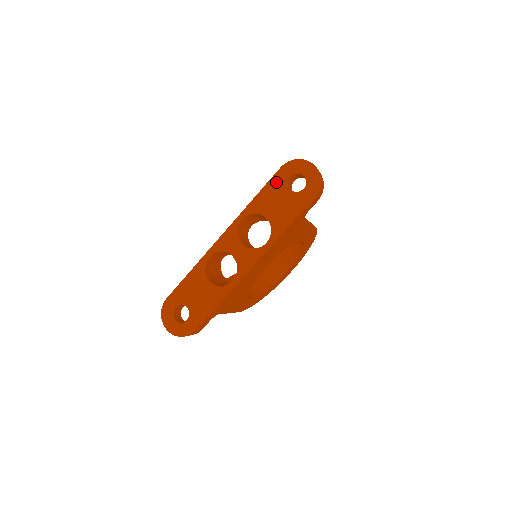
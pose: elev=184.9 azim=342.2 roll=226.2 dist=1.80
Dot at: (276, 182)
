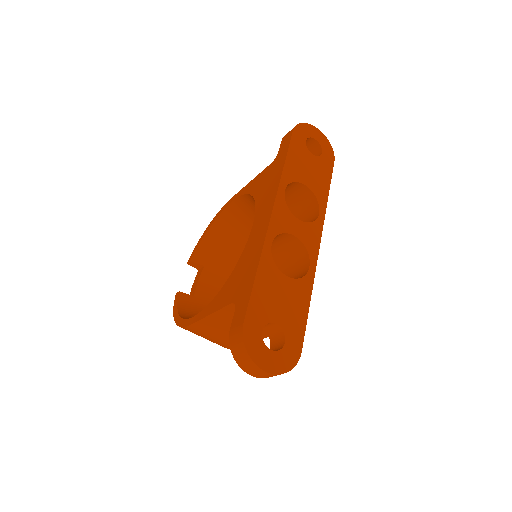
Dot at: (297, 146)
